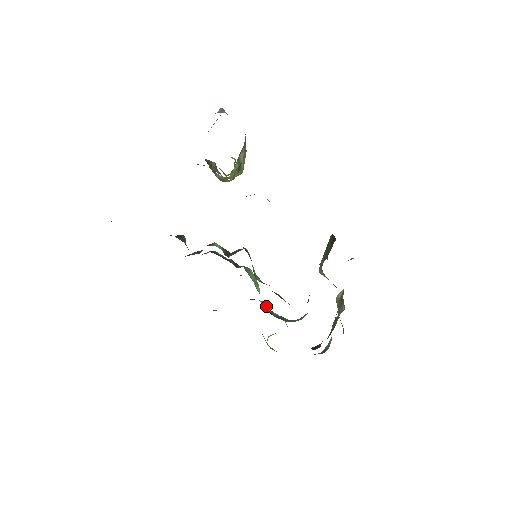
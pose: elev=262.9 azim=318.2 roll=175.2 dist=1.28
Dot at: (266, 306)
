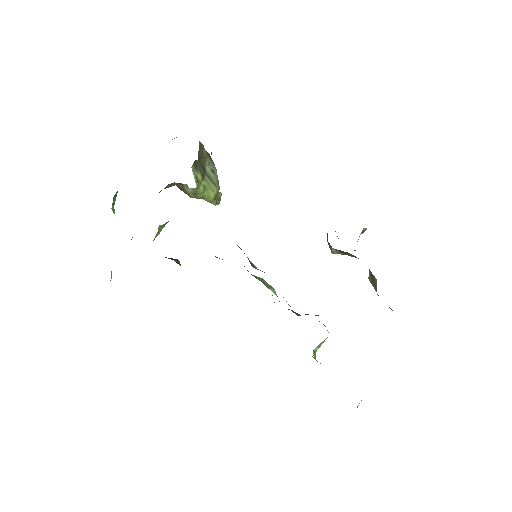
Dot at: (292, 311)
